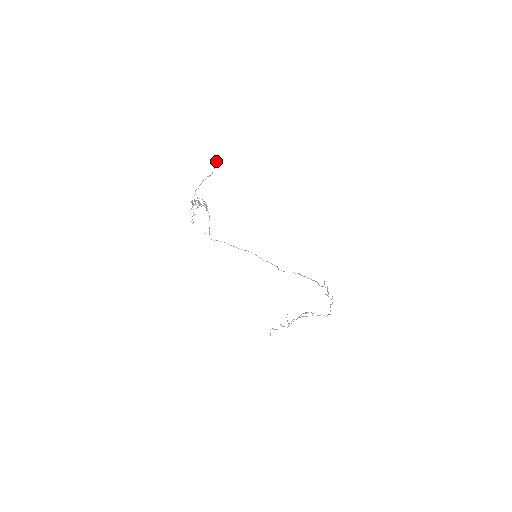
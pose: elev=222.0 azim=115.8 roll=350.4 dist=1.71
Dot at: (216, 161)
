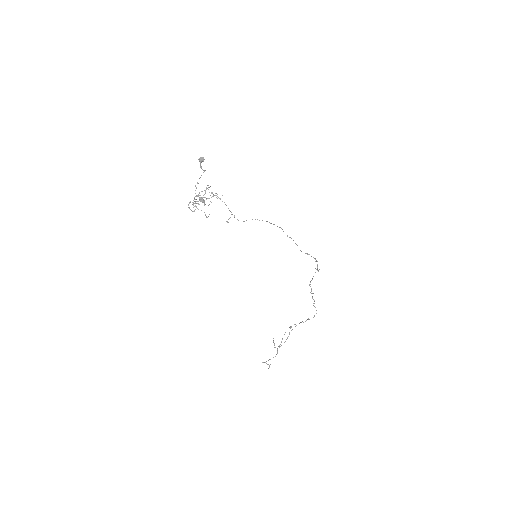
Dot at: occluded
